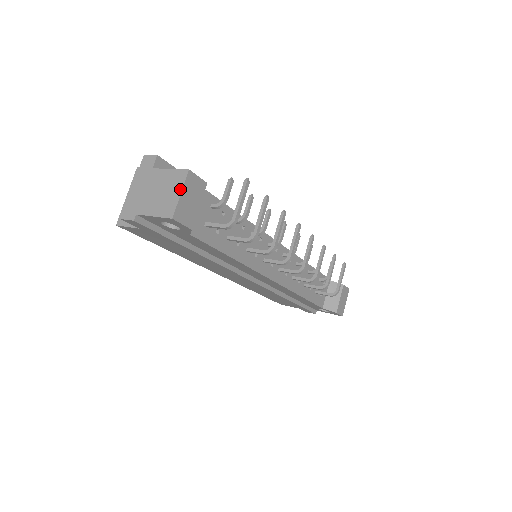
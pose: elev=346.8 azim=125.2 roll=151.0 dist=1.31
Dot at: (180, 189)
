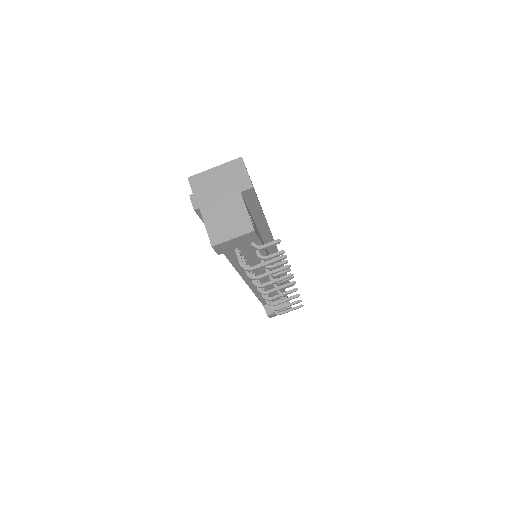
Dot at: (236, 235)
